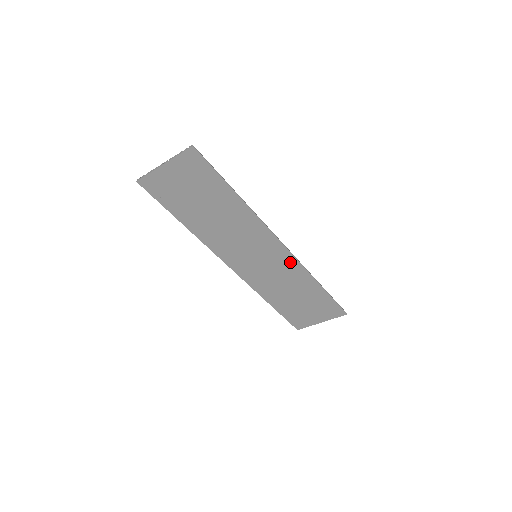
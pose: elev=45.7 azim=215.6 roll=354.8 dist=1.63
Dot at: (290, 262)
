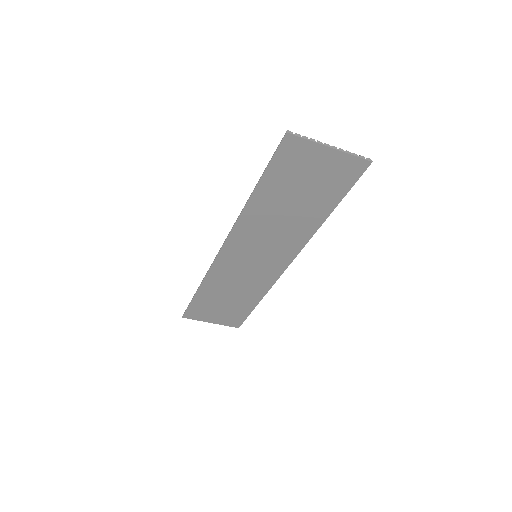
Dot at: (271, 277)
